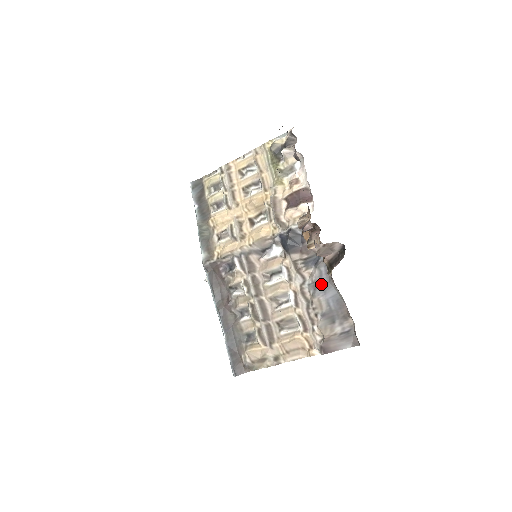
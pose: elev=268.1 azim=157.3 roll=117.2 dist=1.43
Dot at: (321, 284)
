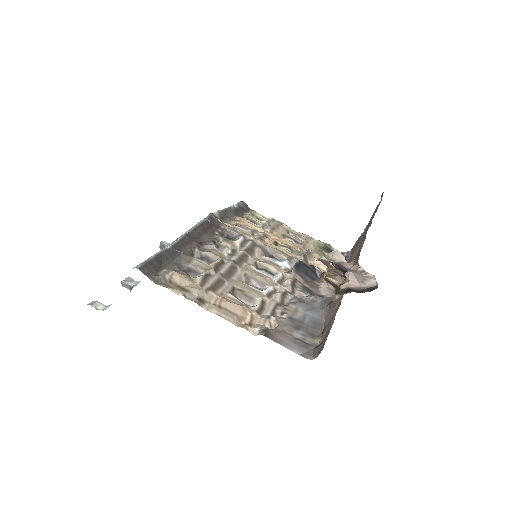
Dot at: (309, 304)
